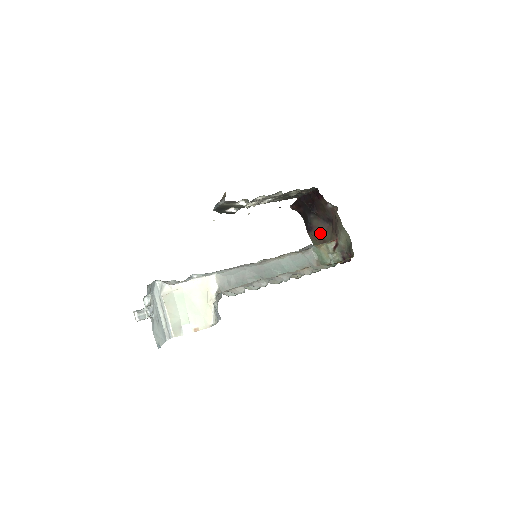
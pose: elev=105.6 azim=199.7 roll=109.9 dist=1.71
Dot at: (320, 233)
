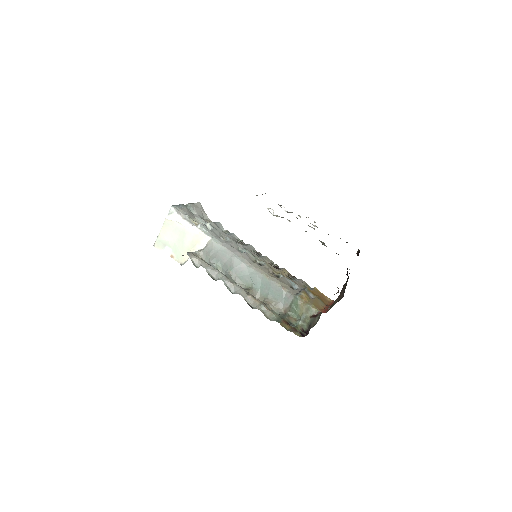
Dot at: (340, 295)
